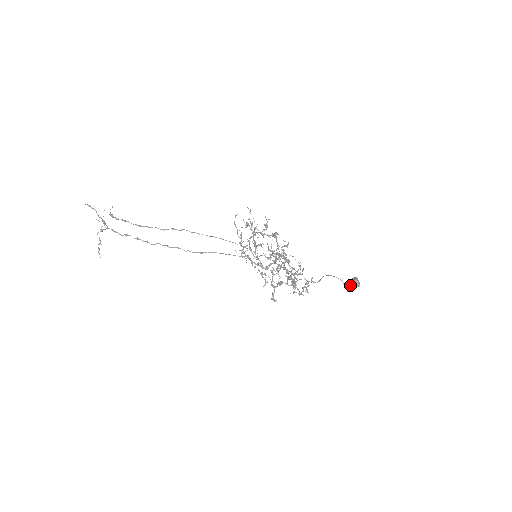
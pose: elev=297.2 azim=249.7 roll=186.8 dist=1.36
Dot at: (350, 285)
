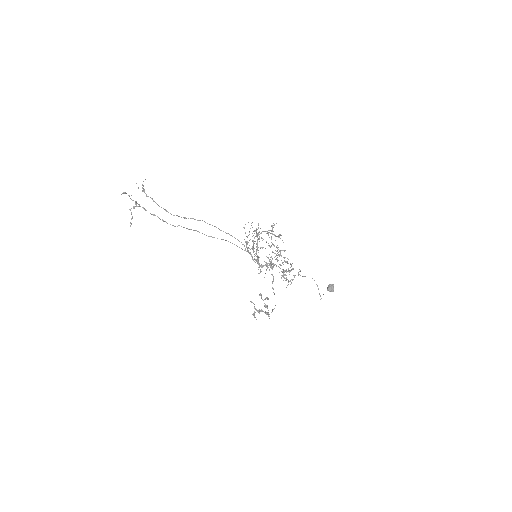
Dot at: occluded
